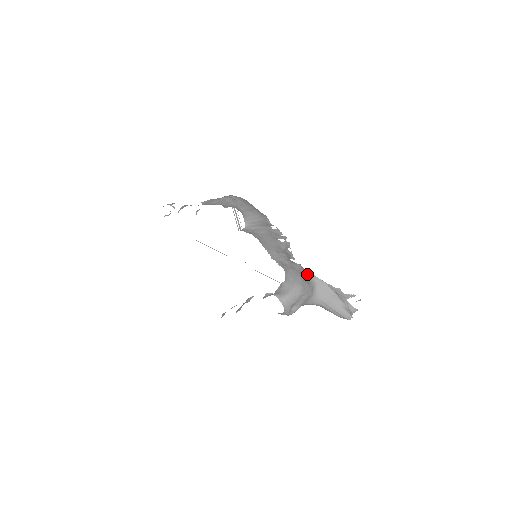
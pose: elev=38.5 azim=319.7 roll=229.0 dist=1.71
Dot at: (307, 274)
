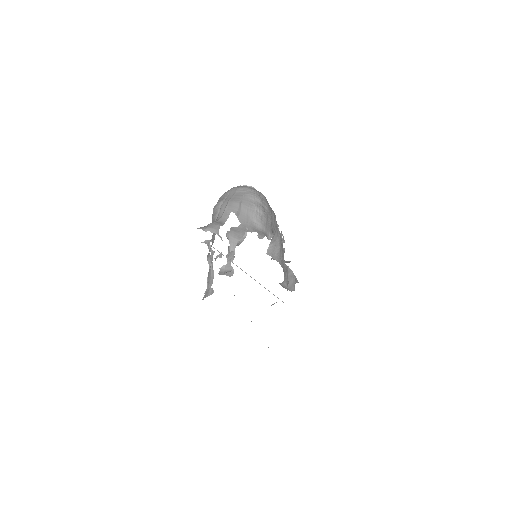
Dot at: occluded
